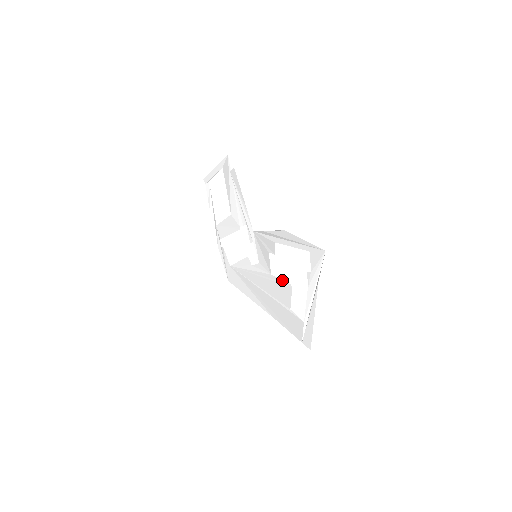
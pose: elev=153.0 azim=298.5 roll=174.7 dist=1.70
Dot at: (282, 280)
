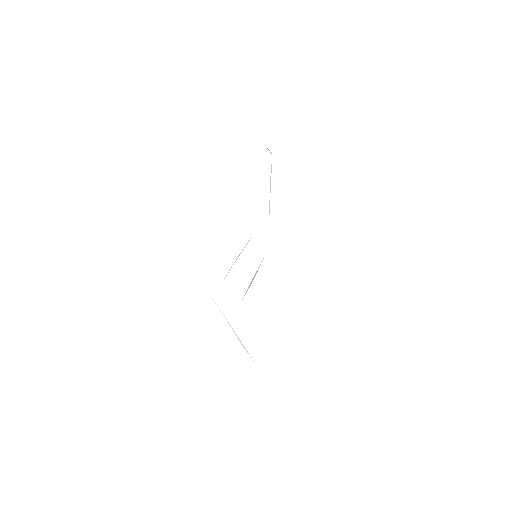
Dot at: (244, 295)
